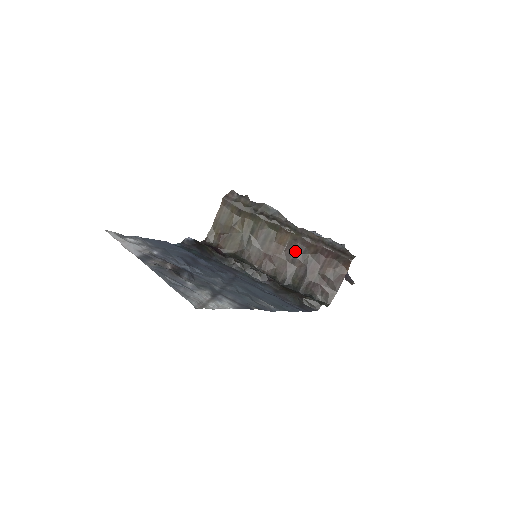
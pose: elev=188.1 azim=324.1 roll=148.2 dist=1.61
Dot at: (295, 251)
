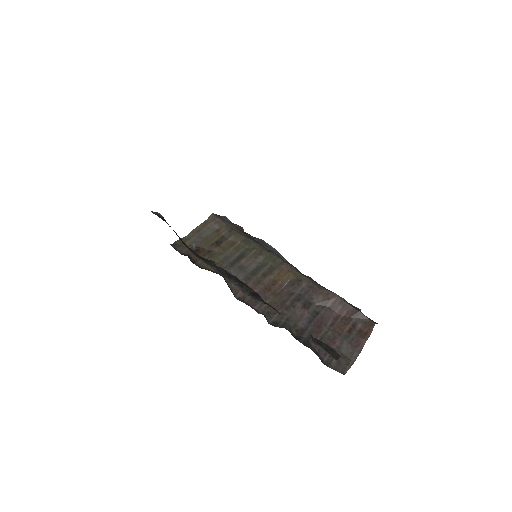
Dot at: (297, 293)
